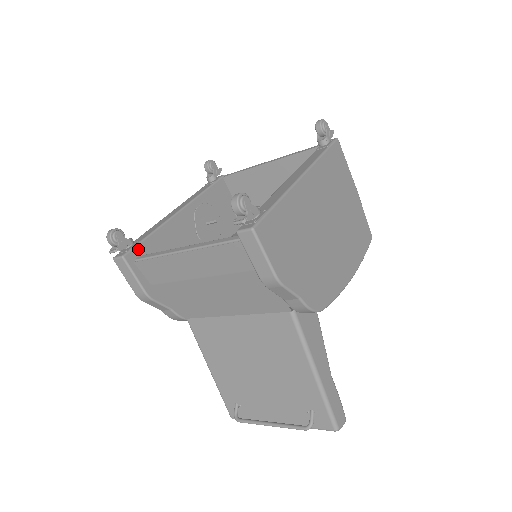
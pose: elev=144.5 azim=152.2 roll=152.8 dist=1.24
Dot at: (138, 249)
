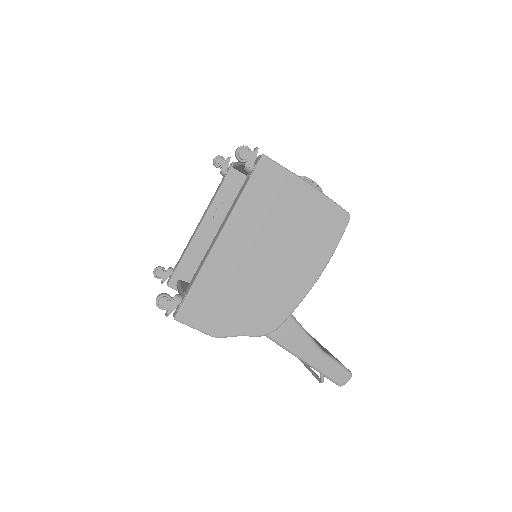
Dot at: (176, 275)
